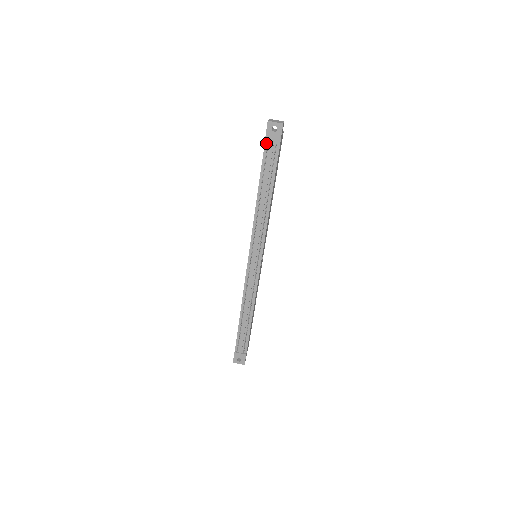
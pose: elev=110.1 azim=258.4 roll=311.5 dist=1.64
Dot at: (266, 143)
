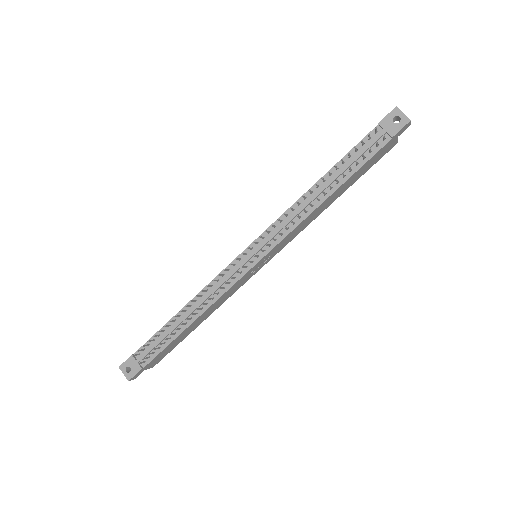
Dot at: (375, 130)
